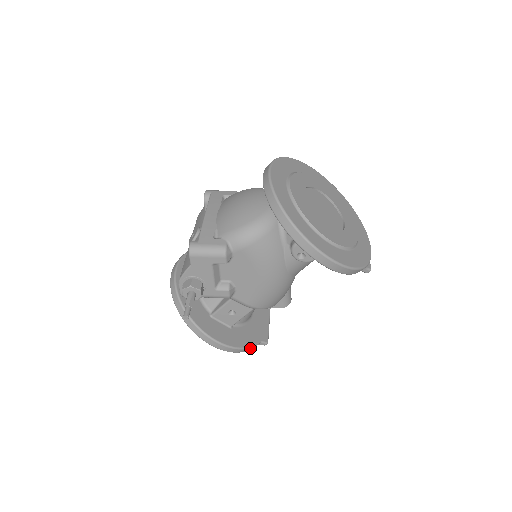
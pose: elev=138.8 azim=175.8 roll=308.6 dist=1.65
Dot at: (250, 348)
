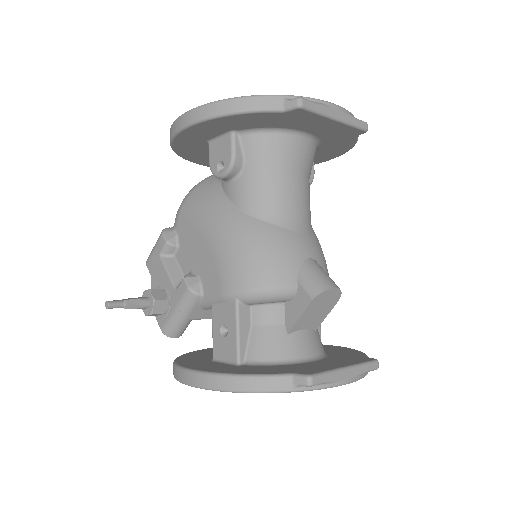
Dot at: (258, 379)
